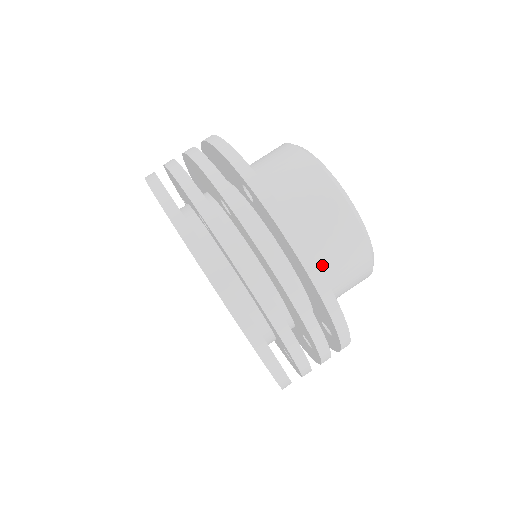
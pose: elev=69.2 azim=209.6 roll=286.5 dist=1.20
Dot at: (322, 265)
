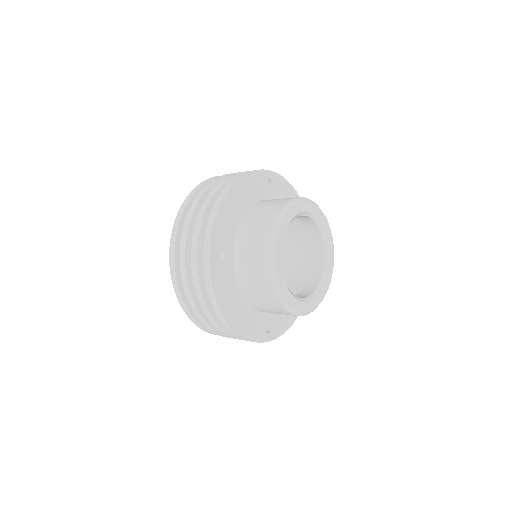
Dot at: (256, 305)
